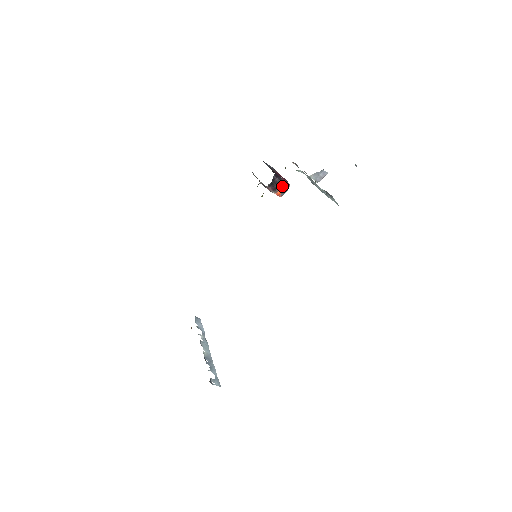
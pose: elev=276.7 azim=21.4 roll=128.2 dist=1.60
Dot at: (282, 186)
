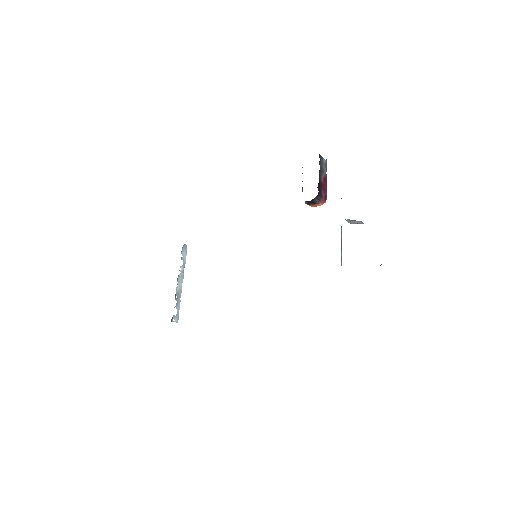
Dot at: (318, 204)
